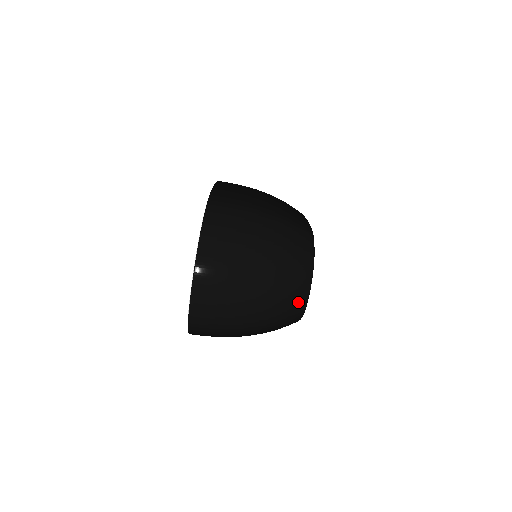
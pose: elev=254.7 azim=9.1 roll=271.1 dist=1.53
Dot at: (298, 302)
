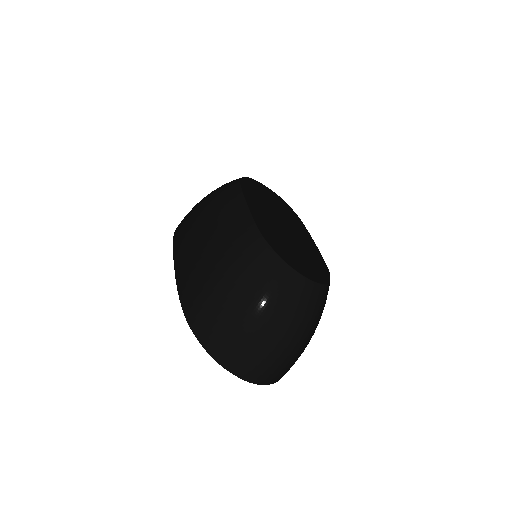
Dot at: (311, 295)
